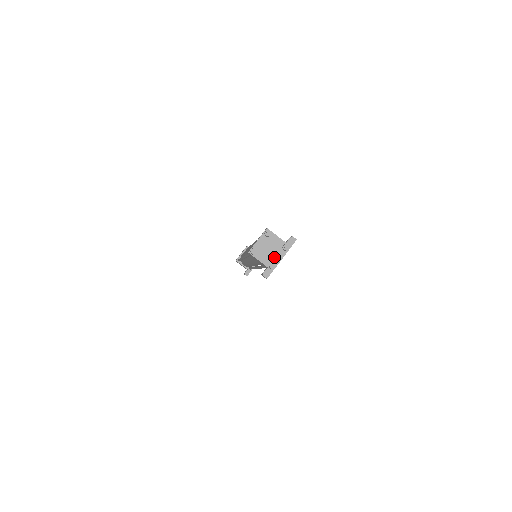
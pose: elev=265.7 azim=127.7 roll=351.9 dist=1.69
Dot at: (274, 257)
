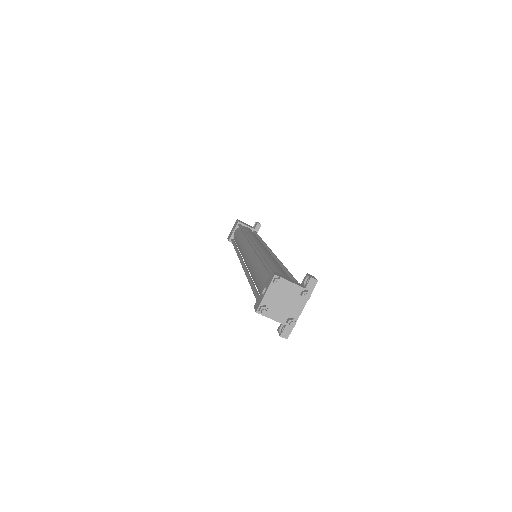
Dot at: (291, 310)
